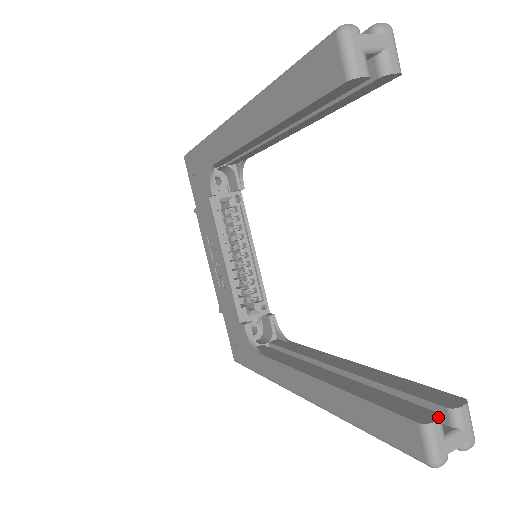
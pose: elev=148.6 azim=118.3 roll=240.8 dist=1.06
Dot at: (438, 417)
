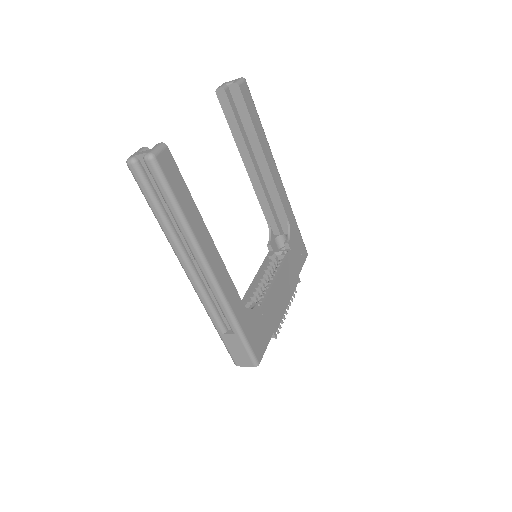
Dot at: (147, 148)
